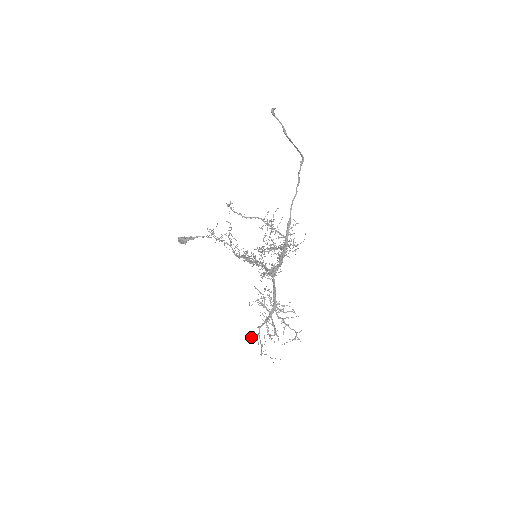
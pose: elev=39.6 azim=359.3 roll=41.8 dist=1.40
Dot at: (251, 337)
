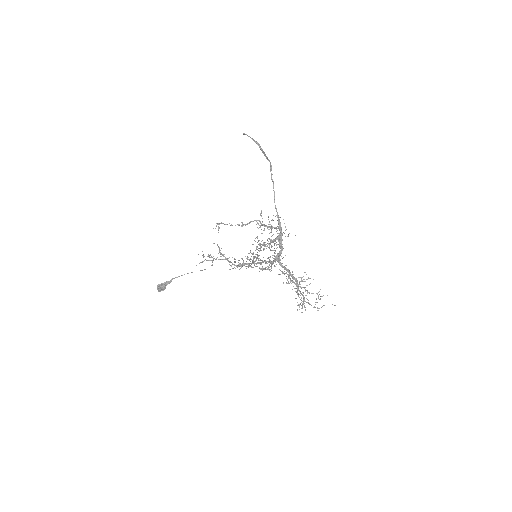
Dot at: occluded
